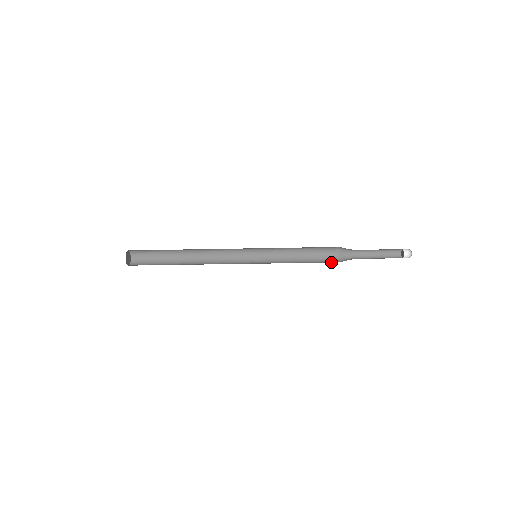
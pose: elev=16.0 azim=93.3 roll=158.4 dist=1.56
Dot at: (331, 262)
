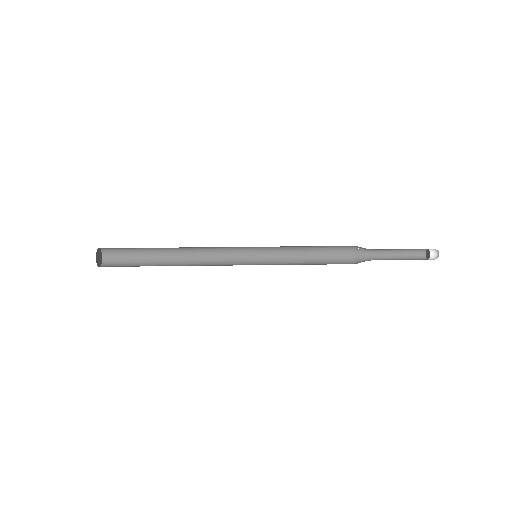
Dot at: (343, 257)
